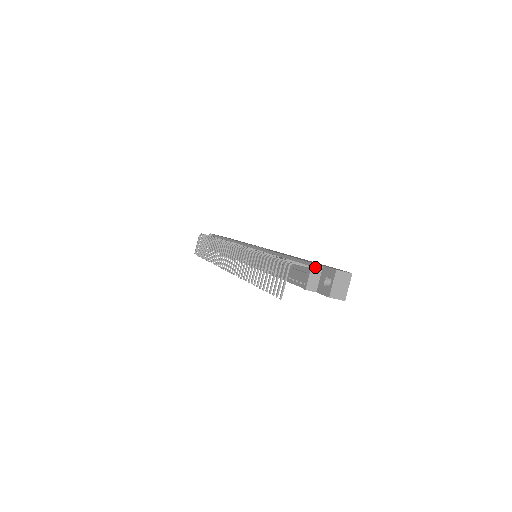
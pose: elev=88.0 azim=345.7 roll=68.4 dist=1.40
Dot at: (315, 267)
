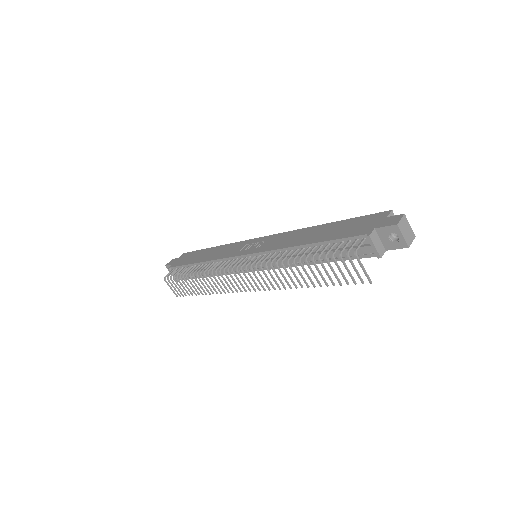
Dot at: (372, 236)
